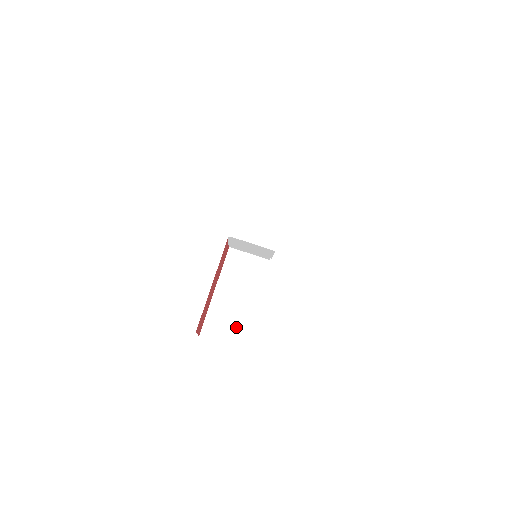
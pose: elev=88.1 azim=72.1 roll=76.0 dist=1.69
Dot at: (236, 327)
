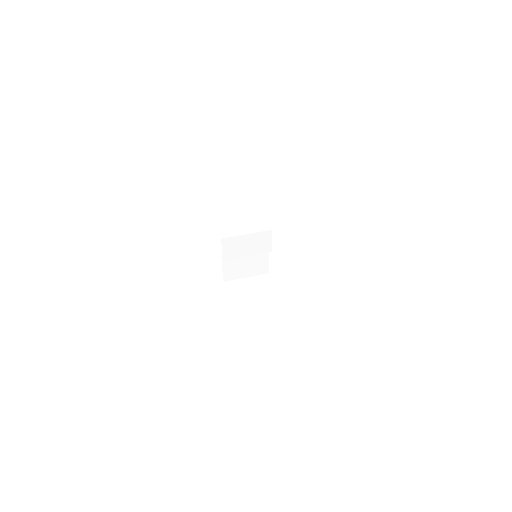
Dot at: (278, 343)
